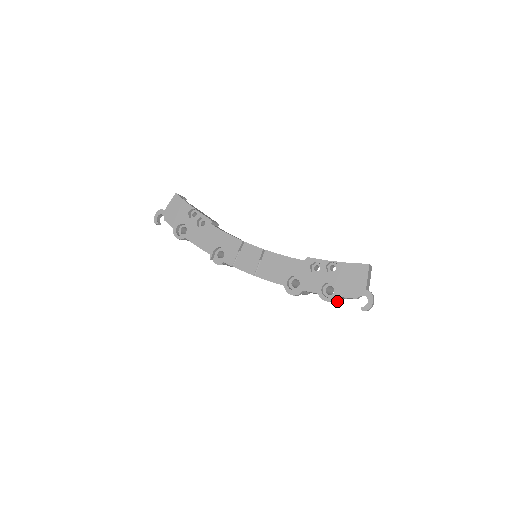
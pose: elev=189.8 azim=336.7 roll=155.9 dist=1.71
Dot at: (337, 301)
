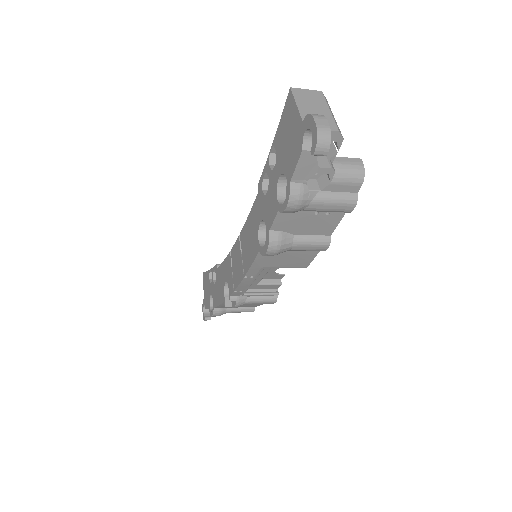
Dot at: (353, 203)
